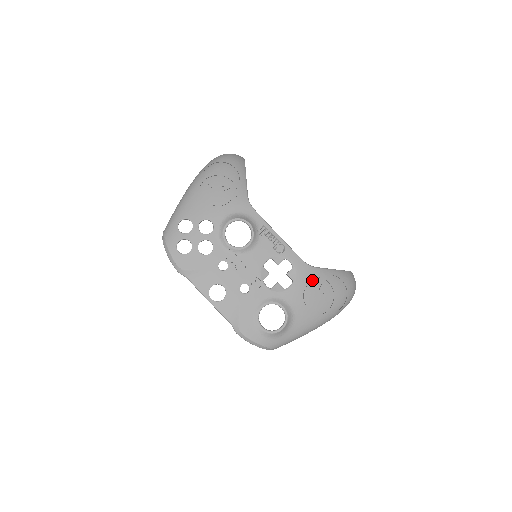
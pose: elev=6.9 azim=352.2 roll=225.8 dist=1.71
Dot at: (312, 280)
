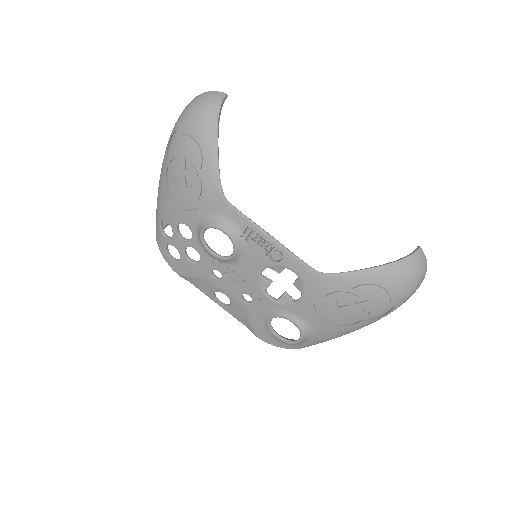
Dot at: (330, 291)
